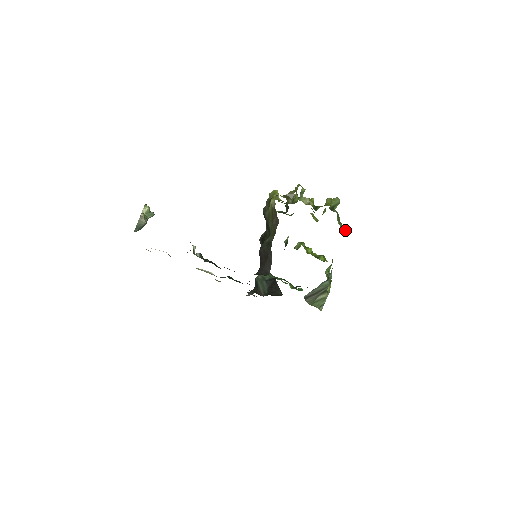
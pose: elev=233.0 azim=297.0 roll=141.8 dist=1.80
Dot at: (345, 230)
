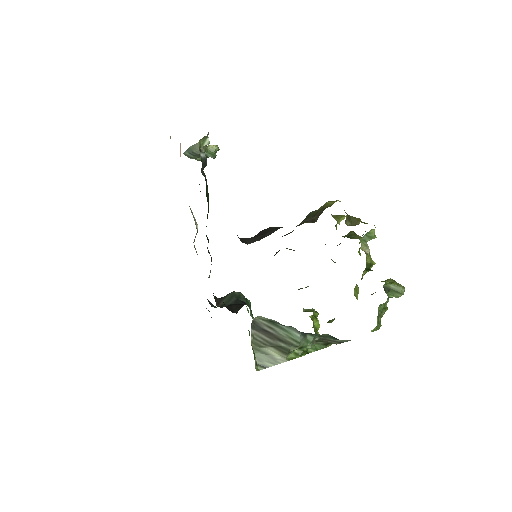
Dot at: occluded
